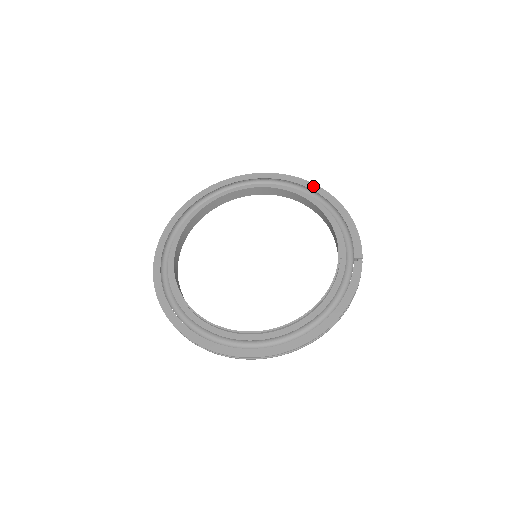
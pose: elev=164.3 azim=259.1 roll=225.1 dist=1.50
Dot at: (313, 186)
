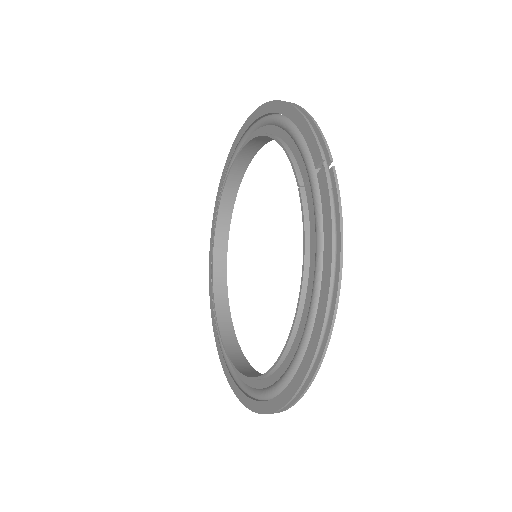
Dot at: (260, 110)
